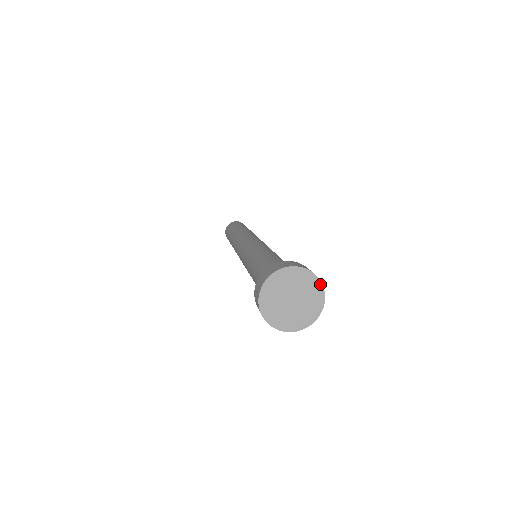
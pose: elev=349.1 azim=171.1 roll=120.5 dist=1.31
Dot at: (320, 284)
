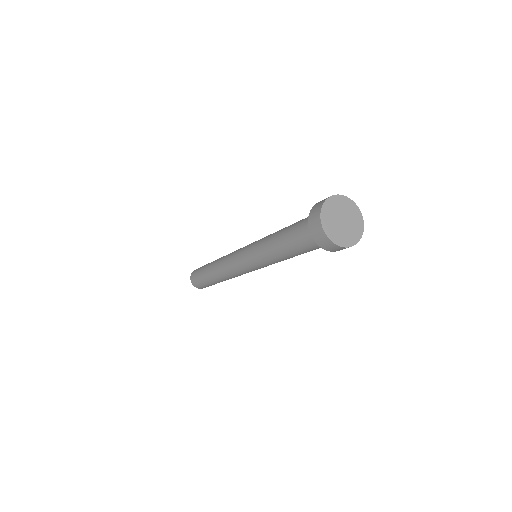
Dot at: (363, 226)
